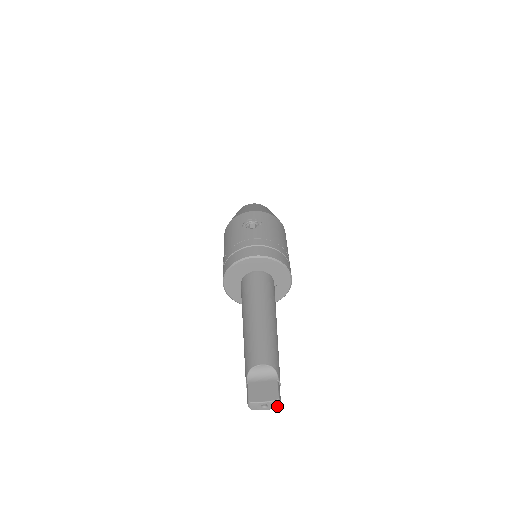
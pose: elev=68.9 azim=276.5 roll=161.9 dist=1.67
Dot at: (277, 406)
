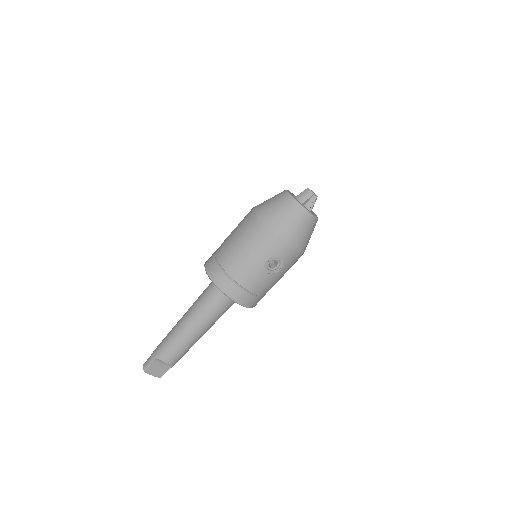
Dot at: occluded
